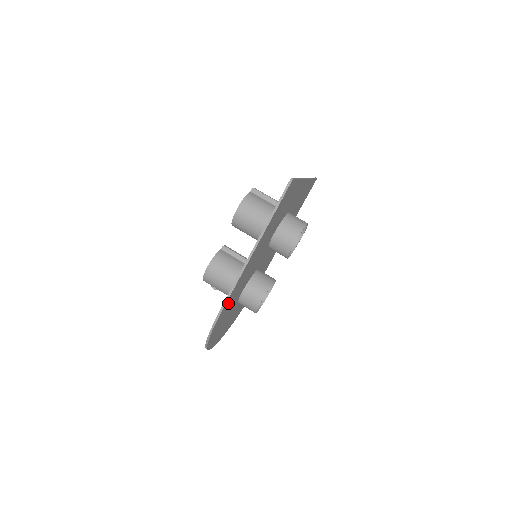
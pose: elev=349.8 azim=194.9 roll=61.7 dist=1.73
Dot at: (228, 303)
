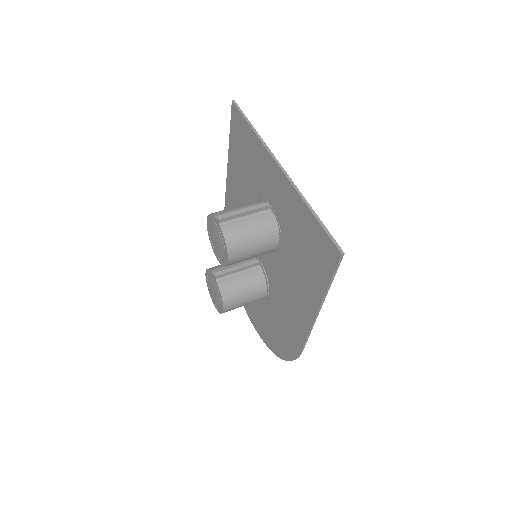
Dot at: (294, 338)
